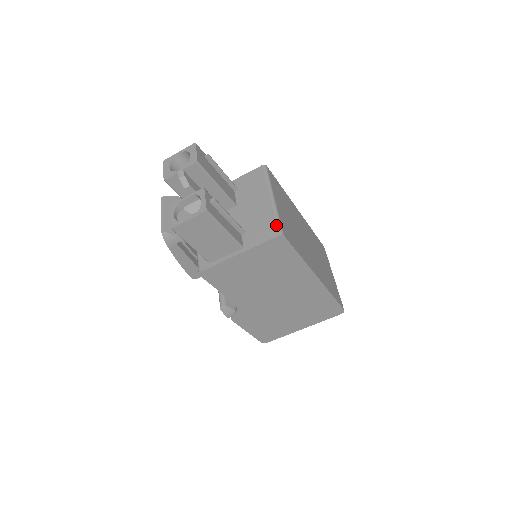
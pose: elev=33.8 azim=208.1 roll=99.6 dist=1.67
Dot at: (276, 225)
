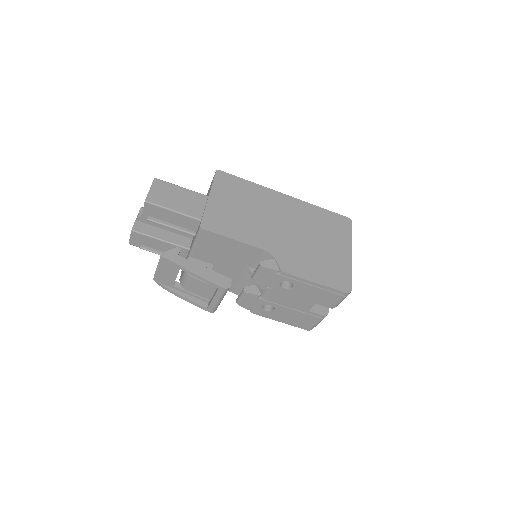
Dot at: occluded
